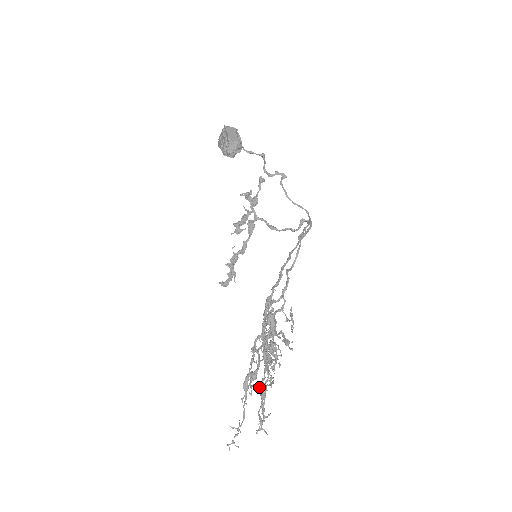
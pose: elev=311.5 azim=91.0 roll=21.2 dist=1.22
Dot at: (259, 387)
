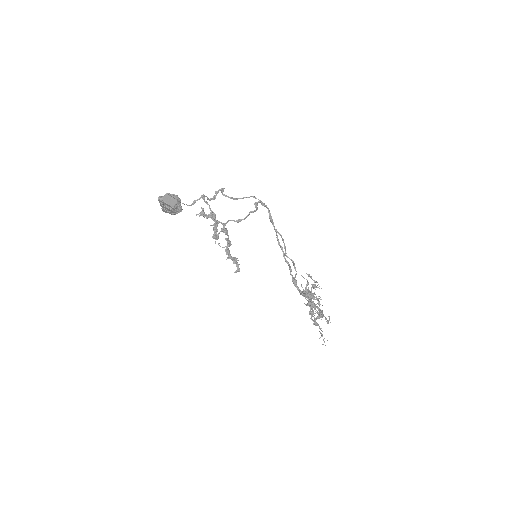
Dot at: occluded
